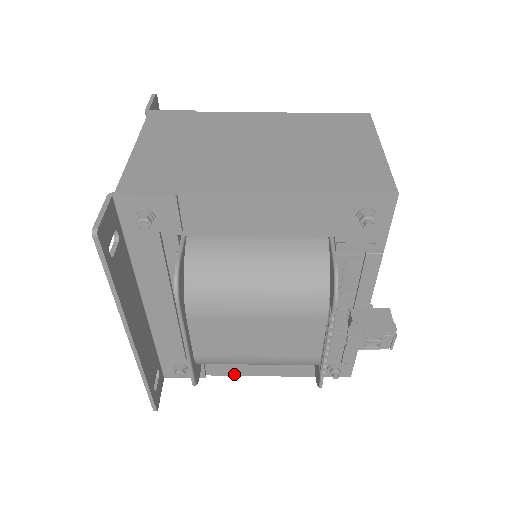
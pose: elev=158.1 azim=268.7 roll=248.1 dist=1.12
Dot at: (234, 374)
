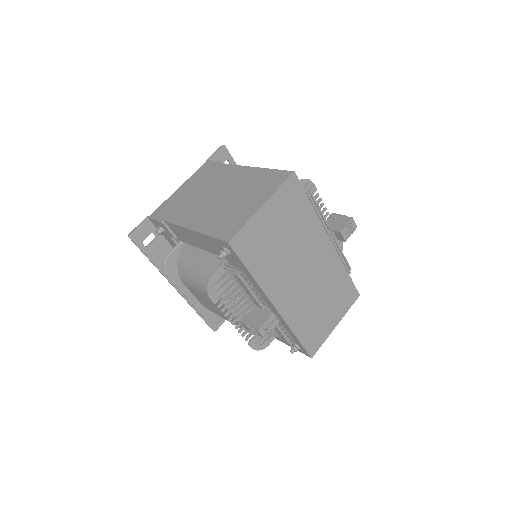
Dot at: occluded
